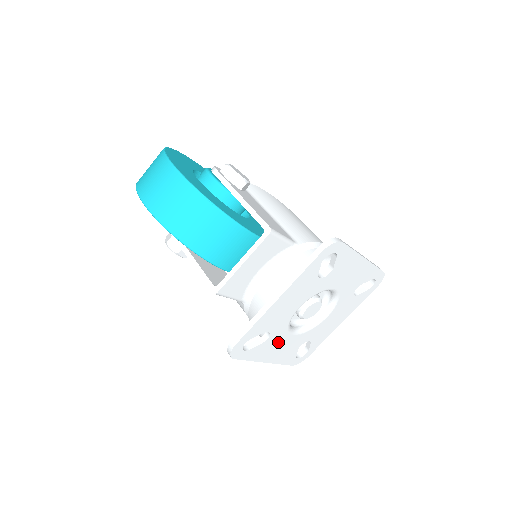
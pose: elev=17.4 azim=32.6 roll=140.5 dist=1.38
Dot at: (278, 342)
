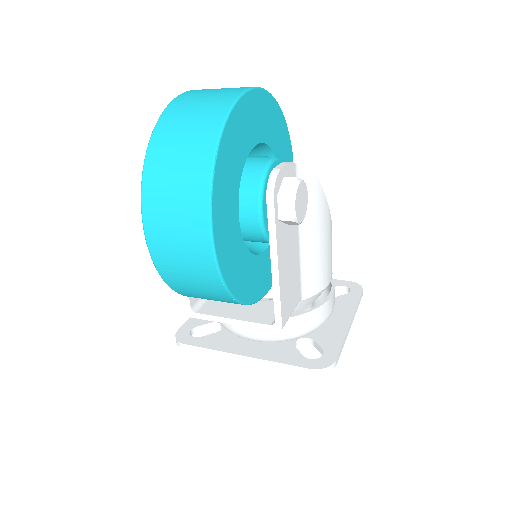
Dot at: occluded
